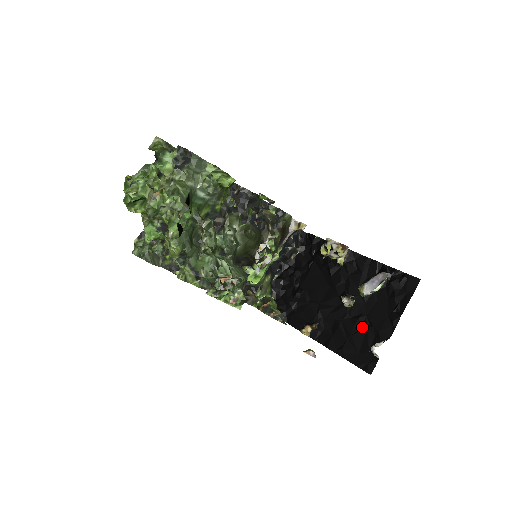
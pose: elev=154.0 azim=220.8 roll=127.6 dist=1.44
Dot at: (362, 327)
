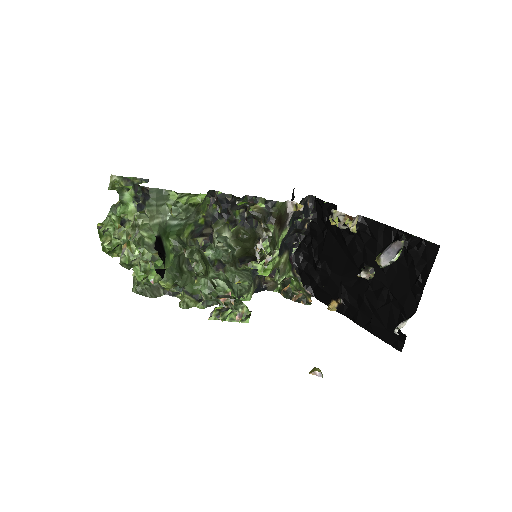
Dot at: (386, 301)
